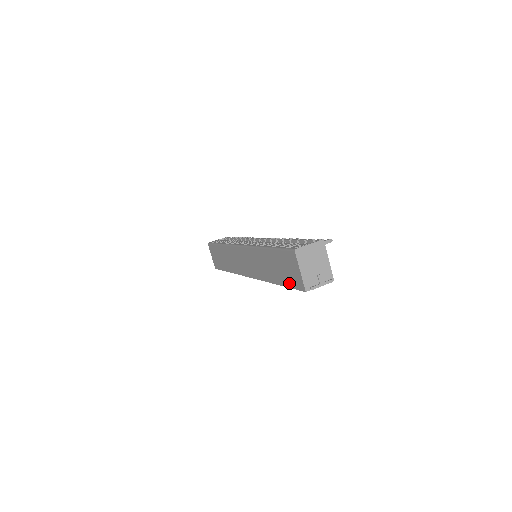
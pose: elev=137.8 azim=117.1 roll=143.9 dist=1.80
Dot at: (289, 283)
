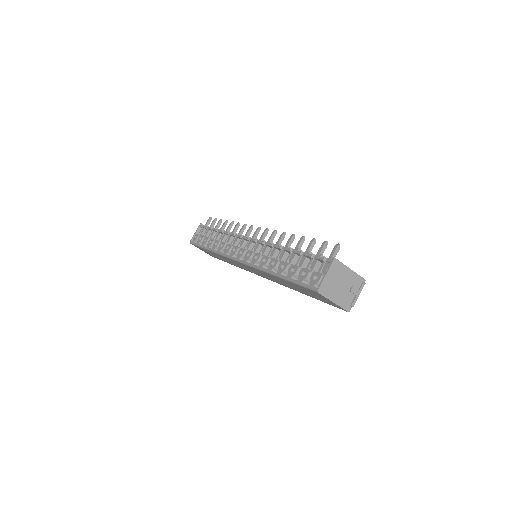
Dot at: occluded
